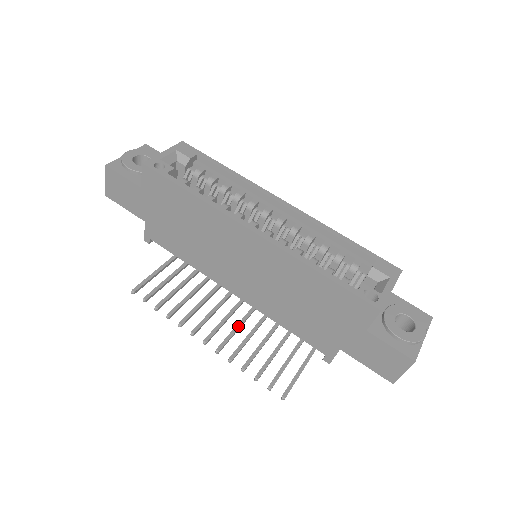
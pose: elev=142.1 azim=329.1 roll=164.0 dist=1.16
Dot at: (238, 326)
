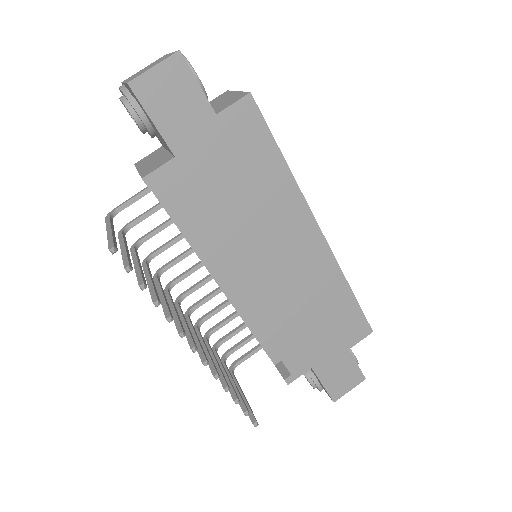
Dot at: occluded
